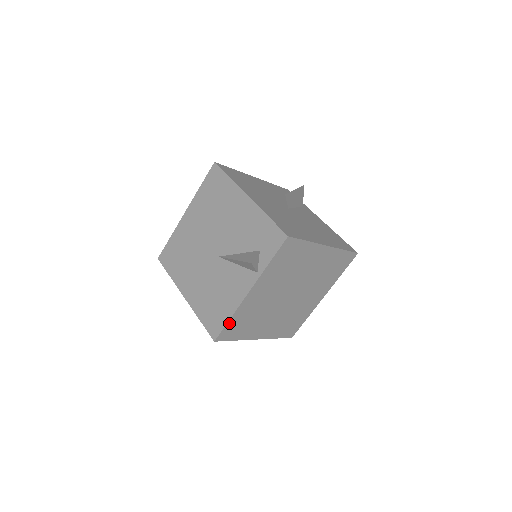
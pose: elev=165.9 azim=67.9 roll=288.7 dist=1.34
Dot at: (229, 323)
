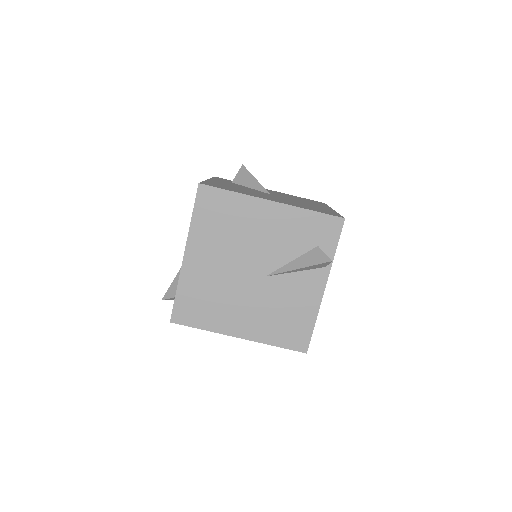
Dot at: (313, 328)
